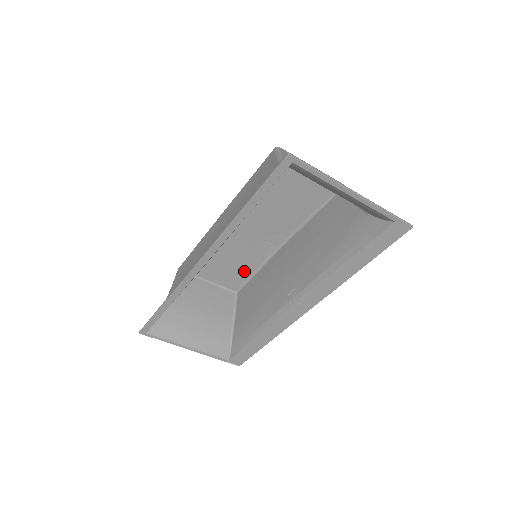
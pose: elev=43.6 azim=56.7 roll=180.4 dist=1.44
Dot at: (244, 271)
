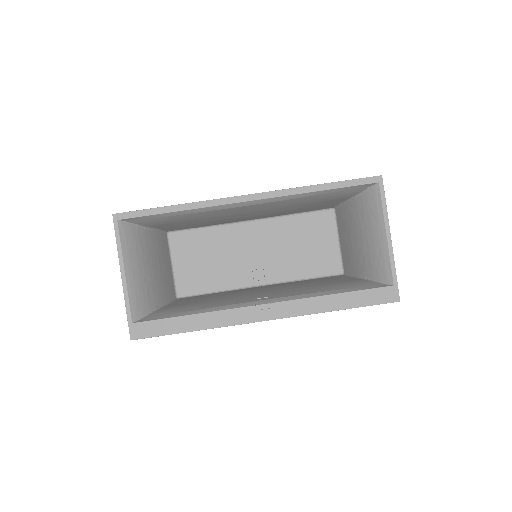
Dot at: (207, 283)
